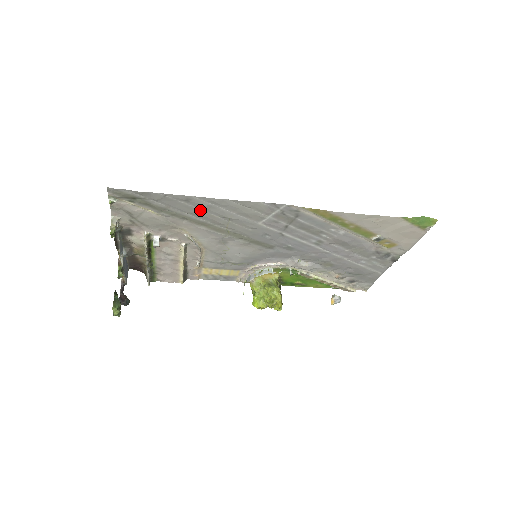
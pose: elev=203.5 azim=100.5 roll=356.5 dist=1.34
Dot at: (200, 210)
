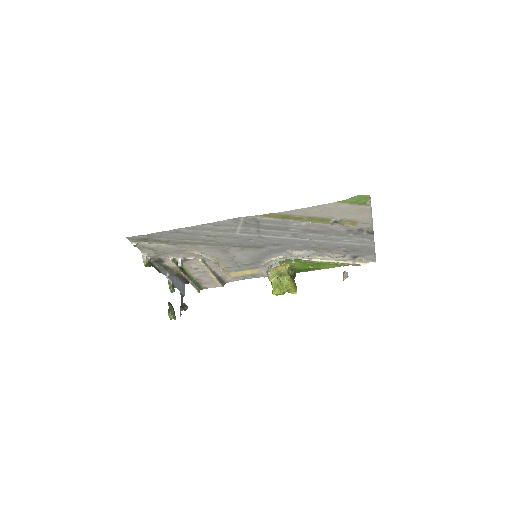
Dot at: (191, 236)
